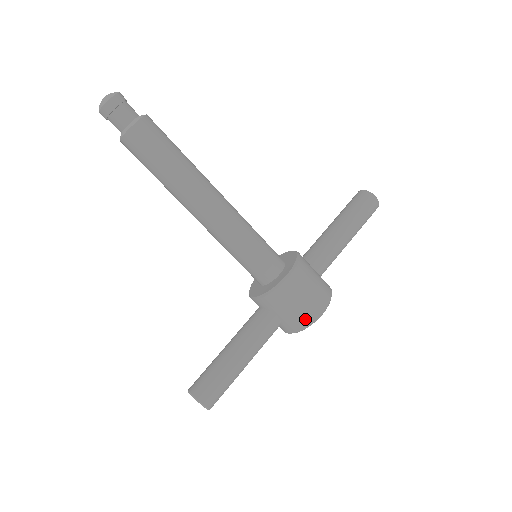
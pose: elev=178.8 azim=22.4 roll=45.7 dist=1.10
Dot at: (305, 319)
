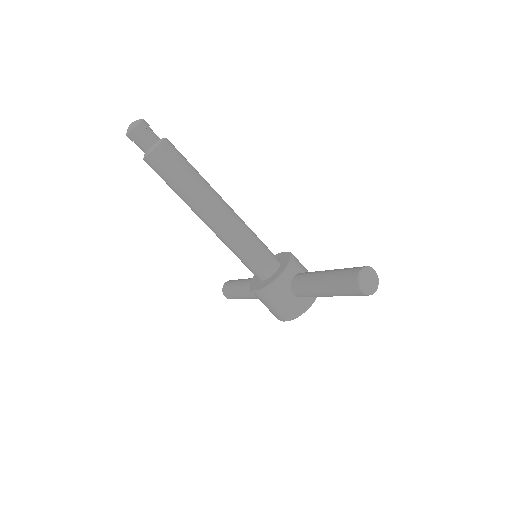
Dot at: (273, 314)
